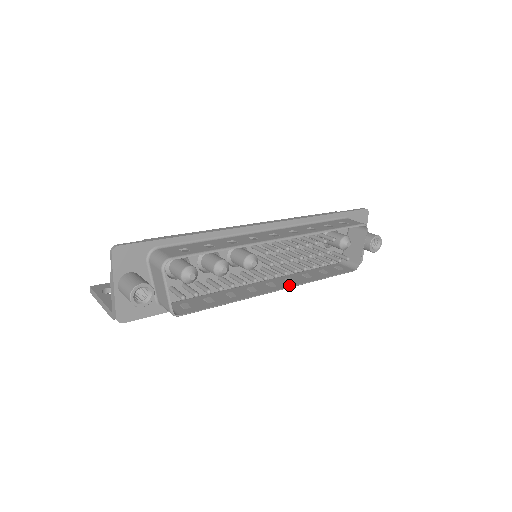
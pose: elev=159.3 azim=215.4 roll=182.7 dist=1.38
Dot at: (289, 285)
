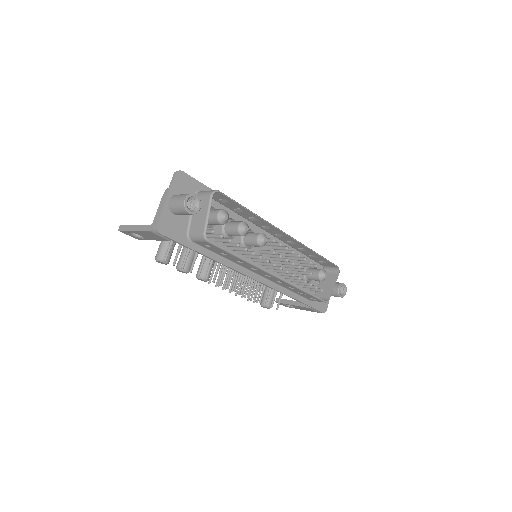
Dot at: (281, 279)
